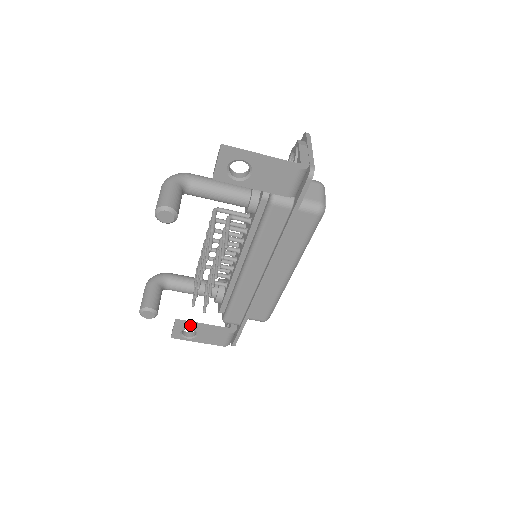
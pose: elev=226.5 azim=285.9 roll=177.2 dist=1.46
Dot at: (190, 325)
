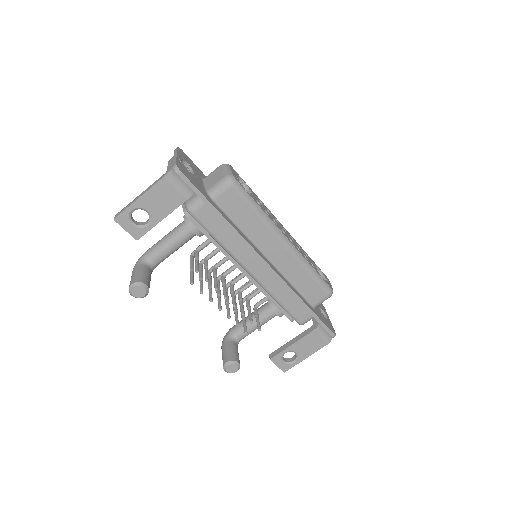
Dot at: (281, 350)
